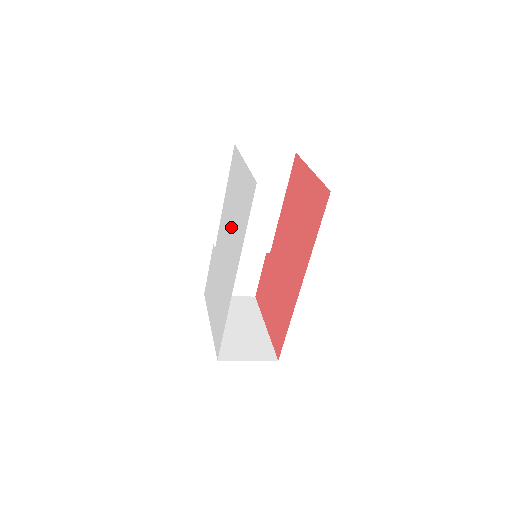
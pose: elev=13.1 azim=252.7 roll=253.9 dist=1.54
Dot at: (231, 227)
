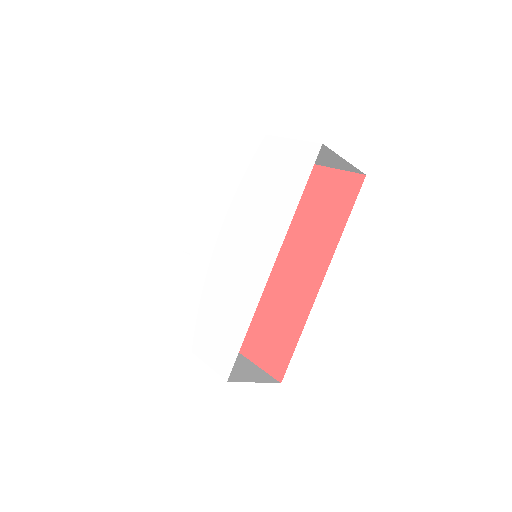
Dot at: (247, 212)
